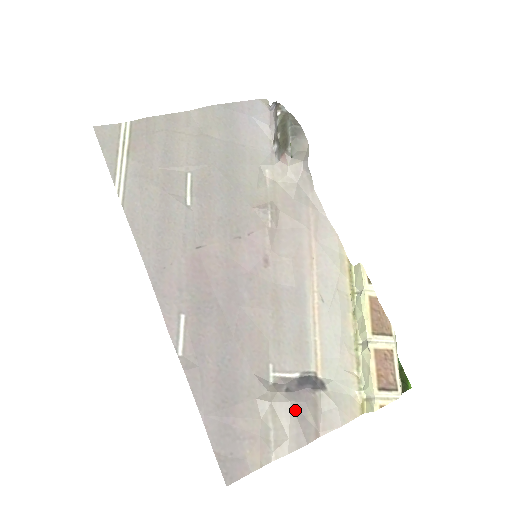
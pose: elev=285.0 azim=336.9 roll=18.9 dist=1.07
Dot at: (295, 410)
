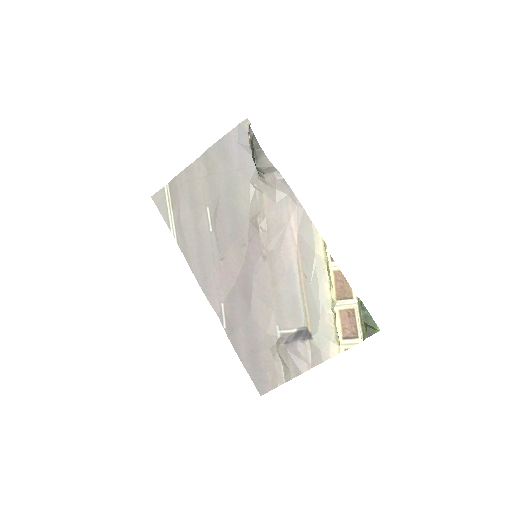
Dot at: (291, 355)
